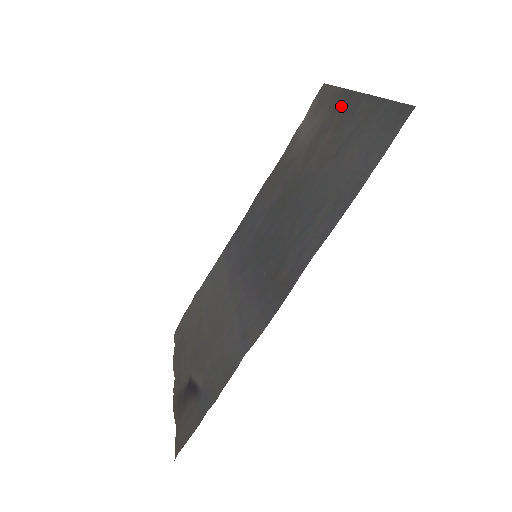
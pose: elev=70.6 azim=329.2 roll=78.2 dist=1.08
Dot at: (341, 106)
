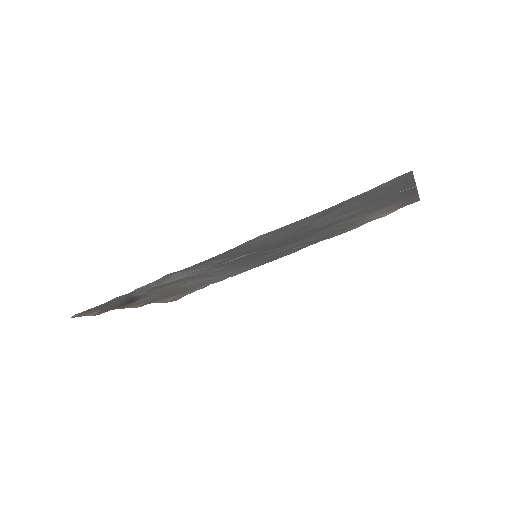
Dot at: (401, 197)
